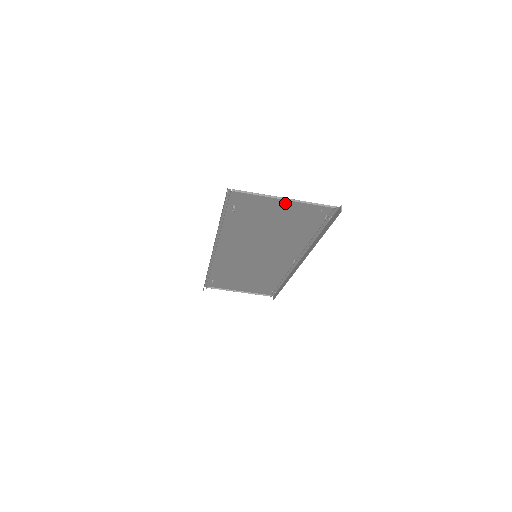
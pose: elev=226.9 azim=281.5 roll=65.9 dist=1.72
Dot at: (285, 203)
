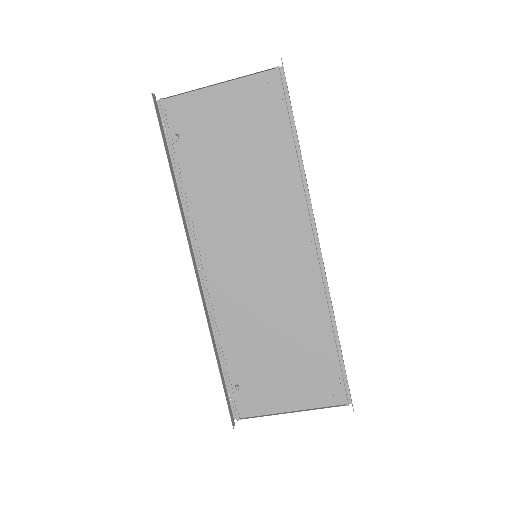
Dot at: (224, 95)
